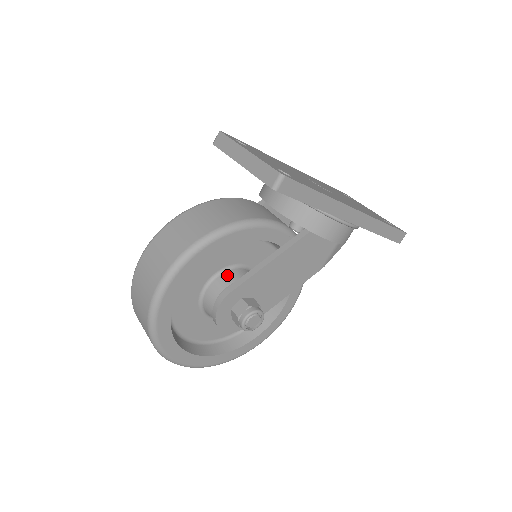
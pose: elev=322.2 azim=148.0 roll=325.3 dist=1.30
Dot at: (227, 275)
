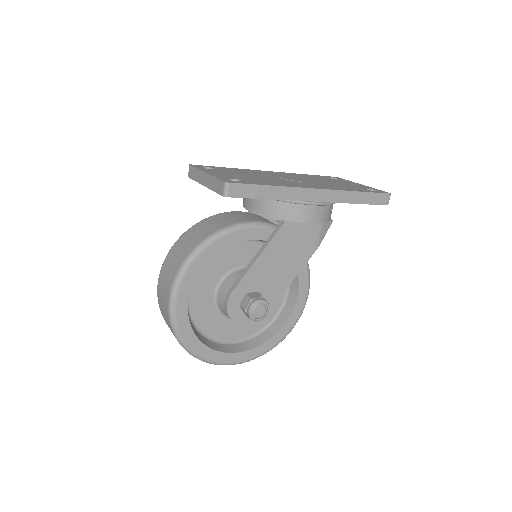
Dot at: (229, 278)
